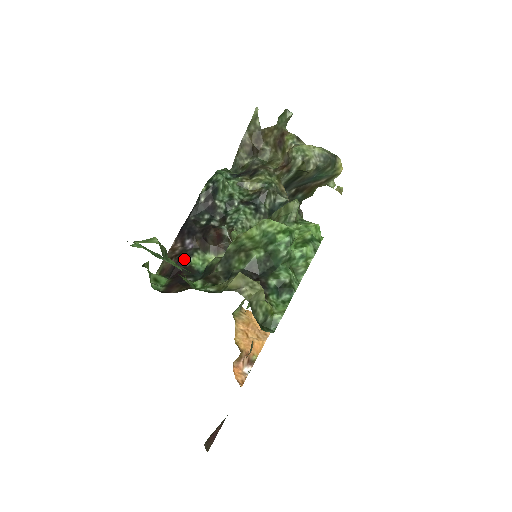
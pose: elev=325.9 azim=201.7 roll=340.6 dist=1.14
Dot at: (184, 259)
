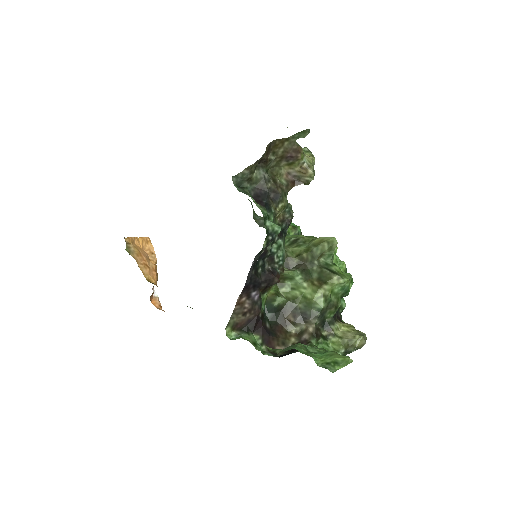
Dot at: (260, 312)
